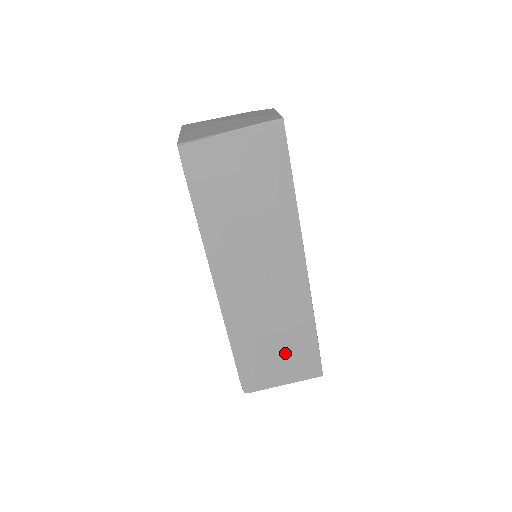
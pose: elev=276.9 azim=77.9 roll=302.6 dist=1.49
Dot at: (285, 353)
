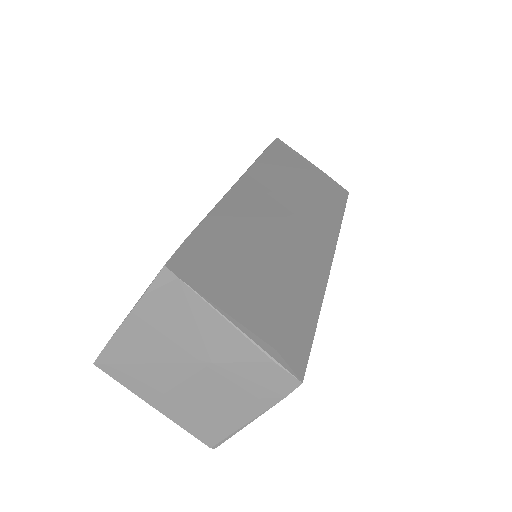
Dot at: occluded
